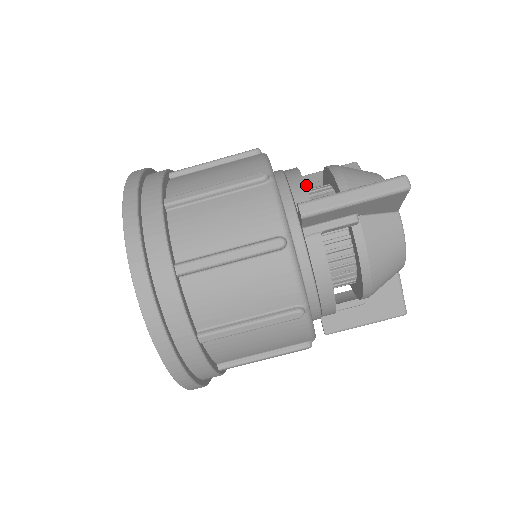
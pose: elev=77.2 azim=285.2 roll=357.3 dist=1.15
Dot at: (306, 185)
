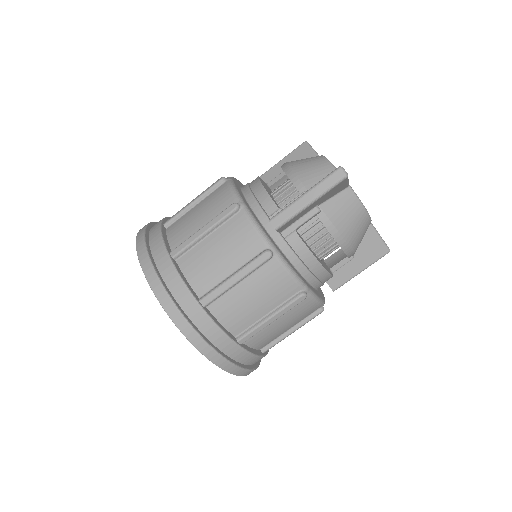
Dot at: (272, 180)
